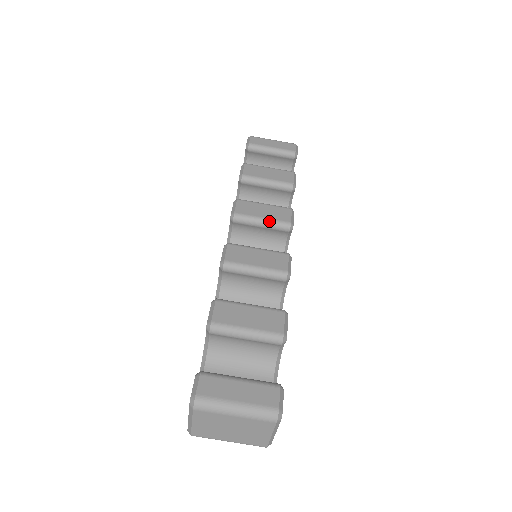
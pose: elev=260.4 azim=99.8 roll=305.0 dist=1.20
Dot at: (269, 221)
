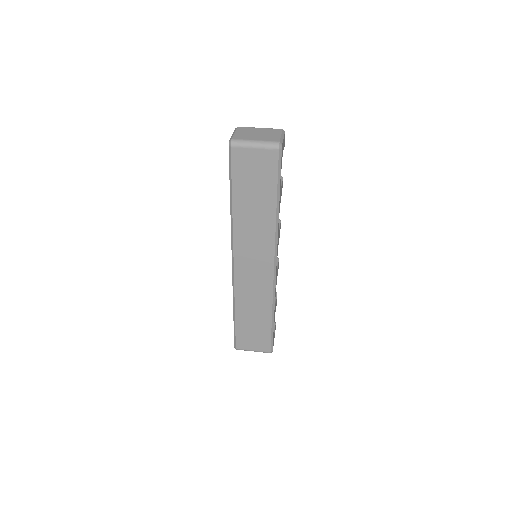
Dot at: occluded
